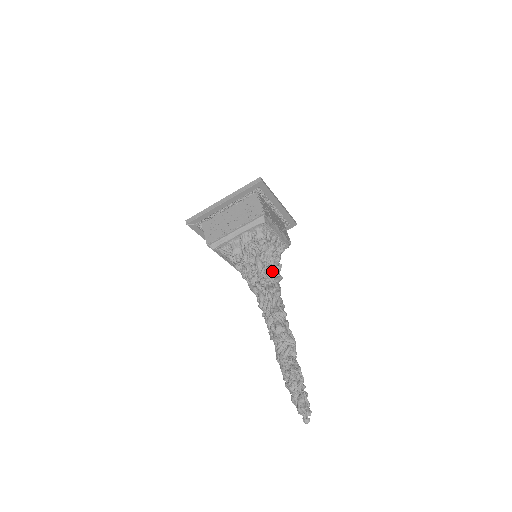
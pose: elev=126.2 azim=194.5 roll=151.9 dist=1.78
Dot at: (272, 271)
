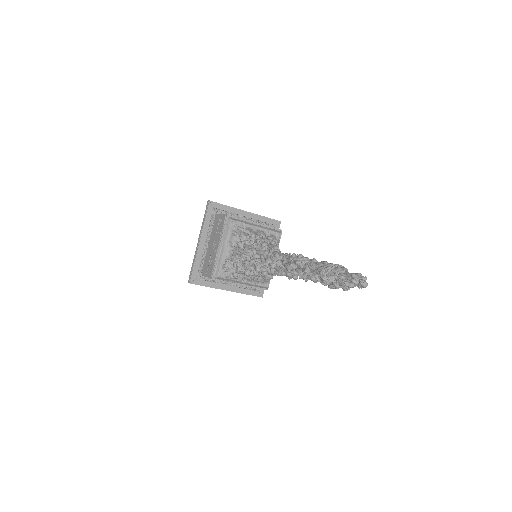
Dot at: occluded
